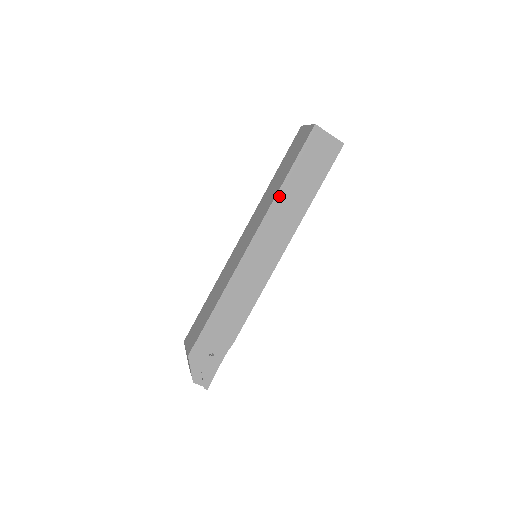
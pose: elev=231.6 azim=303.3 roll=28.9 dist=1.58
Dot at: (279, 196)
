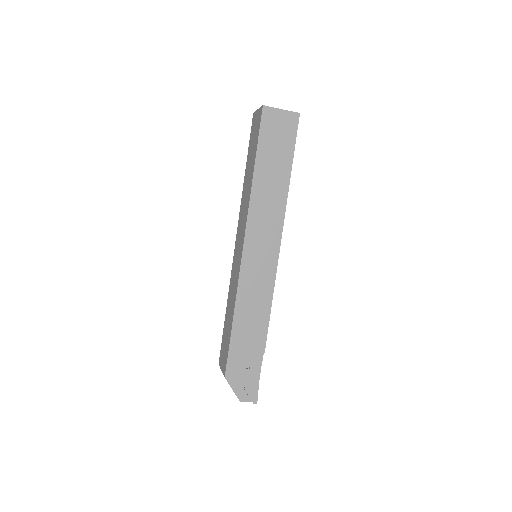
Dot at: (254, 189)
